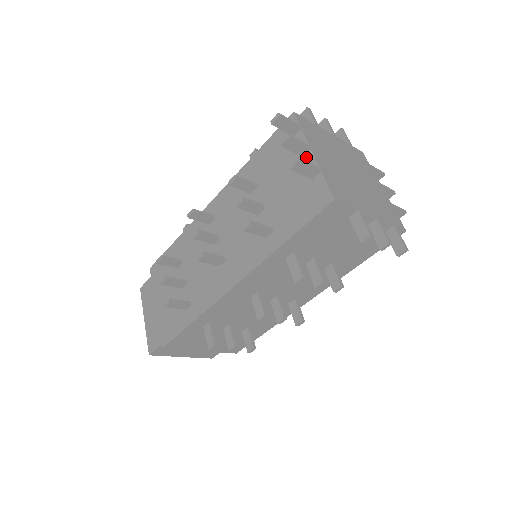
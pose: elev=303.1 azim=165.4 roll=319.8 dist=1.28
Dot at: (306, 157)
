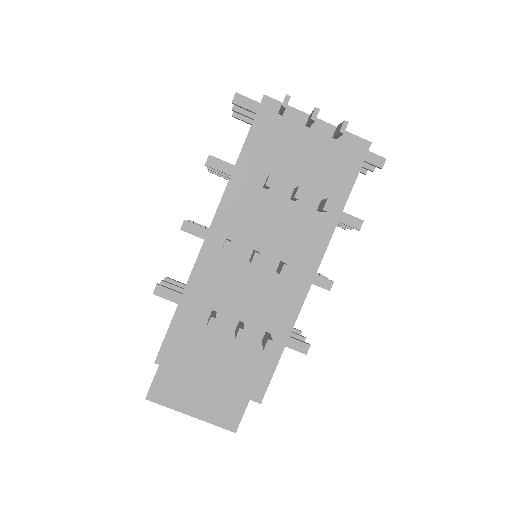
Dot at: (315, 125)
